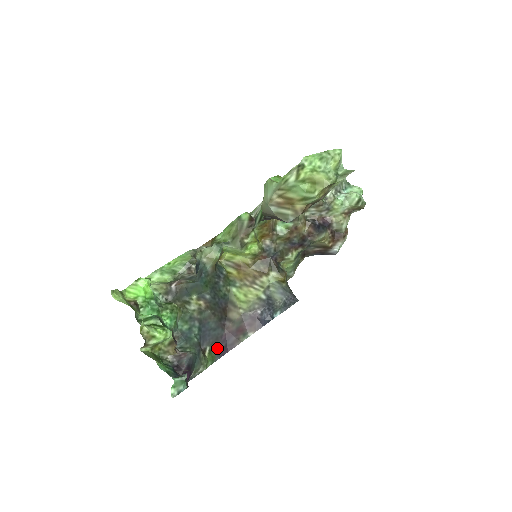
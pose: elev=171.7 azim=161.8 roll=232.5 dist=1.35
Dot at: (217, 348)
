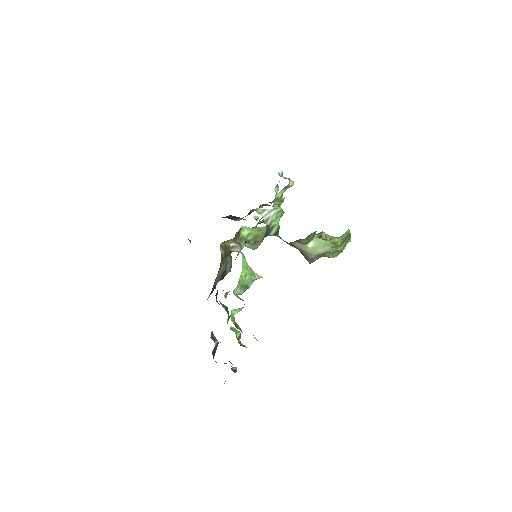
Dot at: occluded
